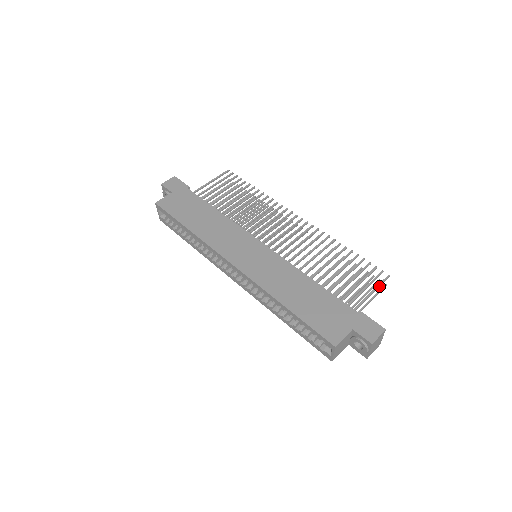
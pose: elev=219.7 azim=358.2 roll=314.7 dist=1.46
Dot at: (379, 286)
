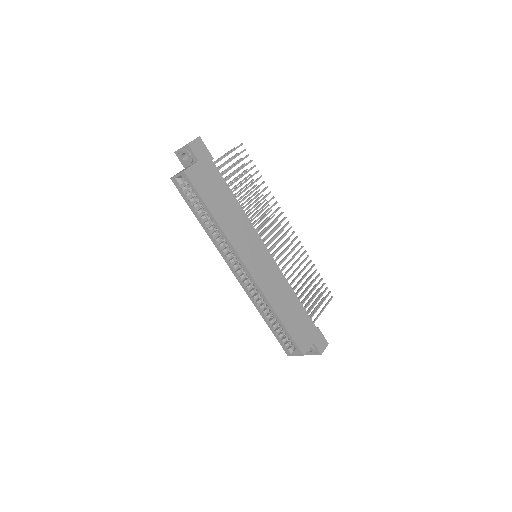
Dot at: occluded
